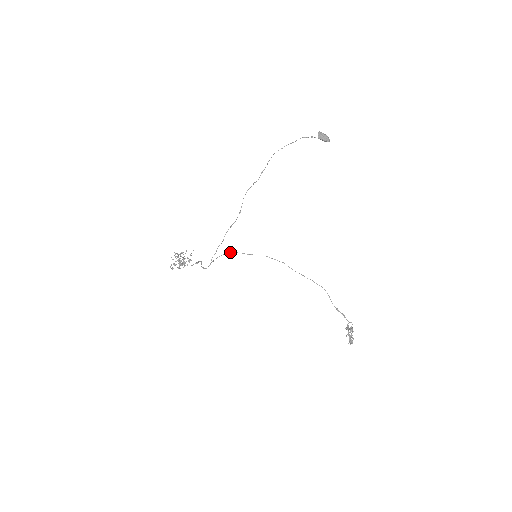
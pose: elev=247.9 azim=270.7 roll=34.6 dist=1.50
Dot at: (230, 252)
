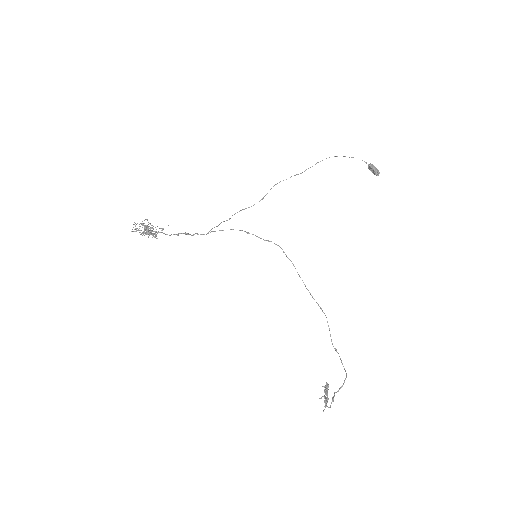
Dot at: (240, 230)
